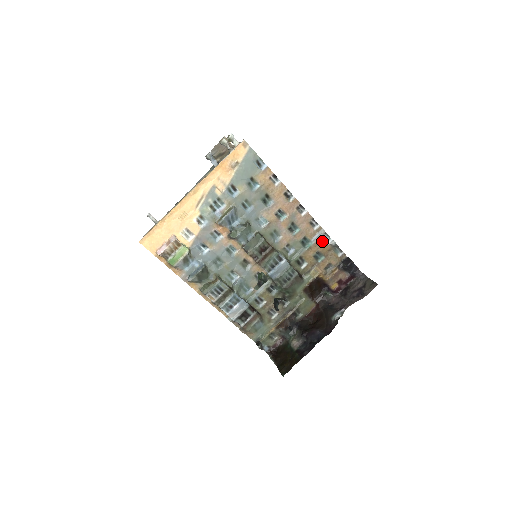
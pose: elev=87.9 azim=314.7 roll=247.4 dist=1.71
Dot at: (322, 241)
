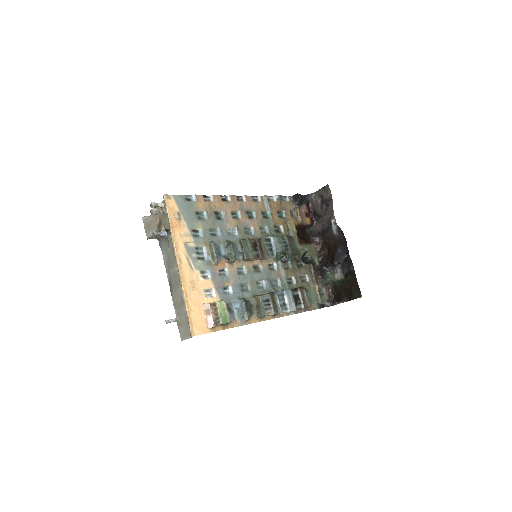
Dot at: (271, 203)
